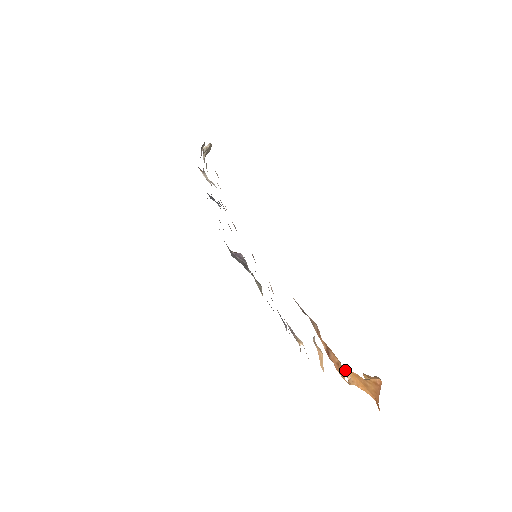
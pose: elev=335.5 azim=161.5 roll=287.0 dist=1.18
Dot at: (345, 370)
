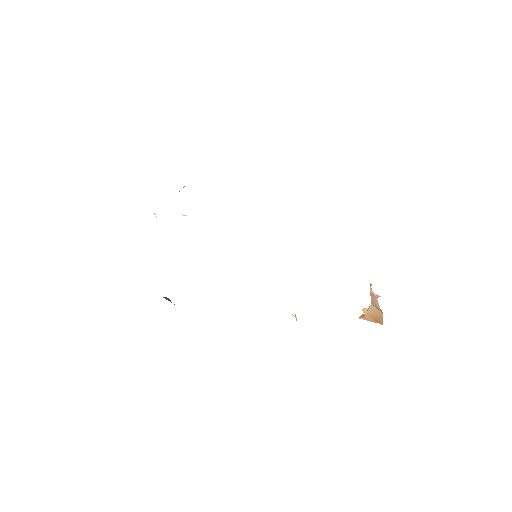
Dot at: (372, 292)
